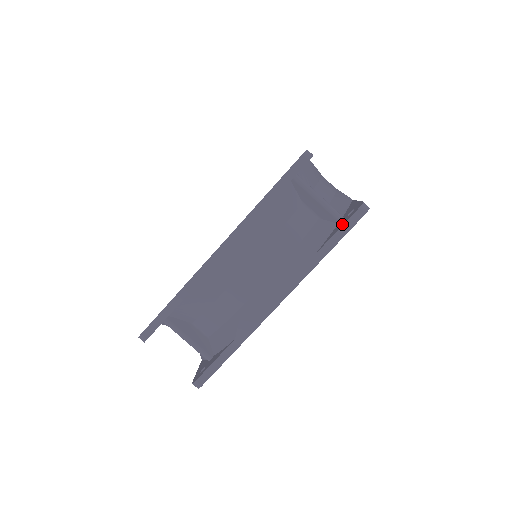
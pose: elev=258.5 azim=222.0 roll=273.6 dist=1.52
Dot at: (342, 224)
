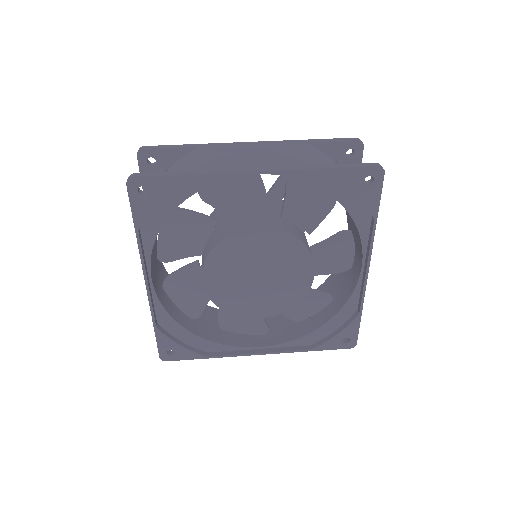
Dot at: occluded
